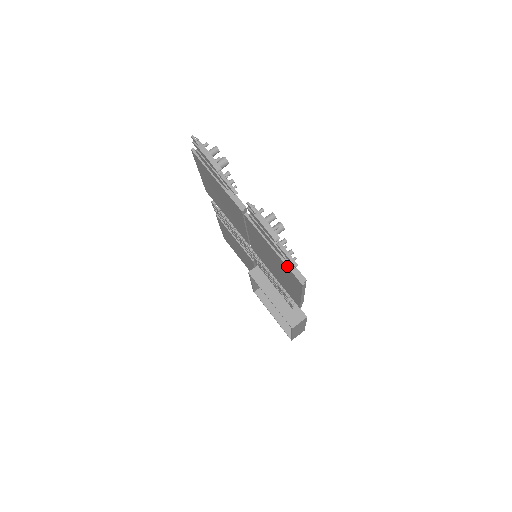
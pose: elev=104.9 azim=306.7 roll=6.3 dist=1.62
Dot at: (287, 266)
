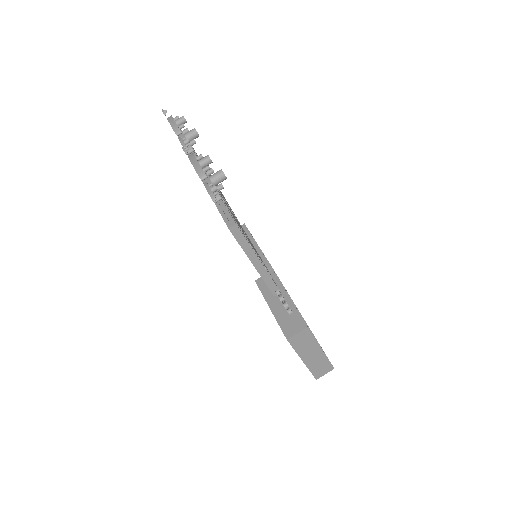
Dot at: (220, 212)
